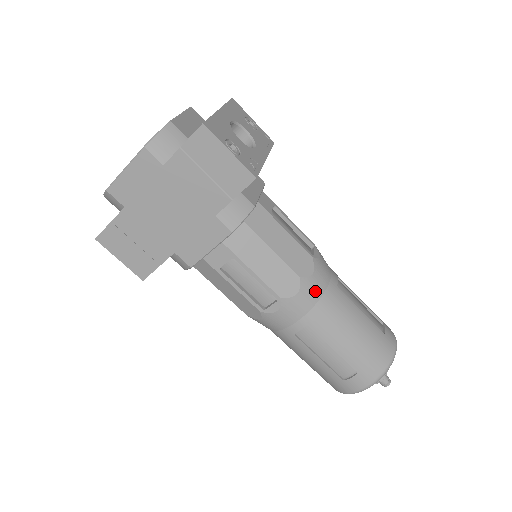
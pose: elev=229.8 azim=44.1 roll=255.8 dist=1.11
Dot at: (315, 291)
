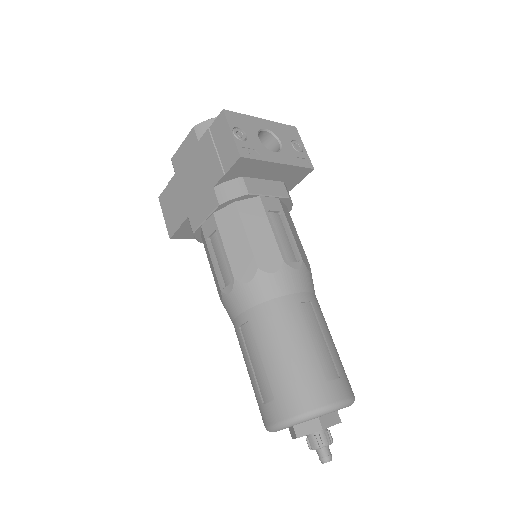
Dot at: (268, 290)
